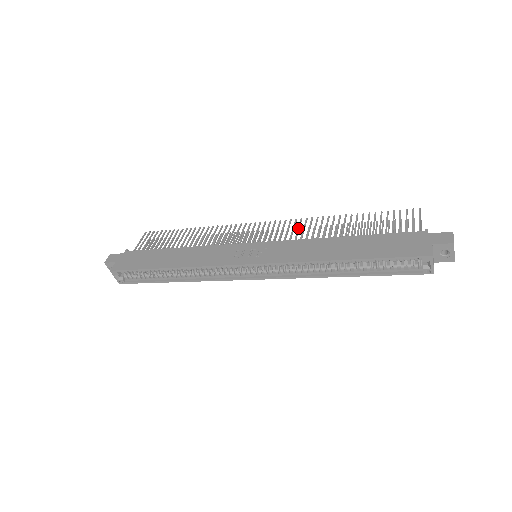
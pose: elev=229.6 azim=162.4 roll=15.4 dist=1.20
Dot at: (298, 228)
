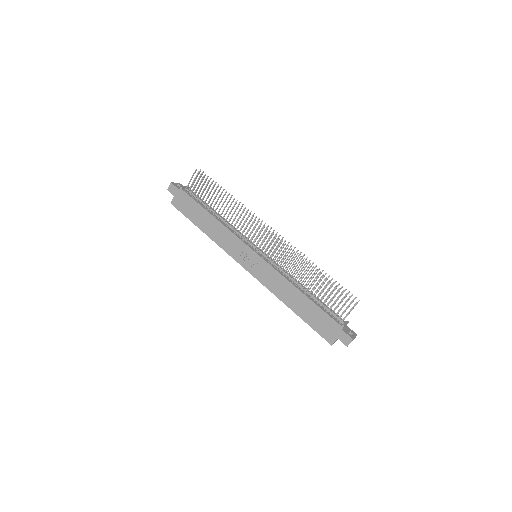
Dot at: (285, 257)
